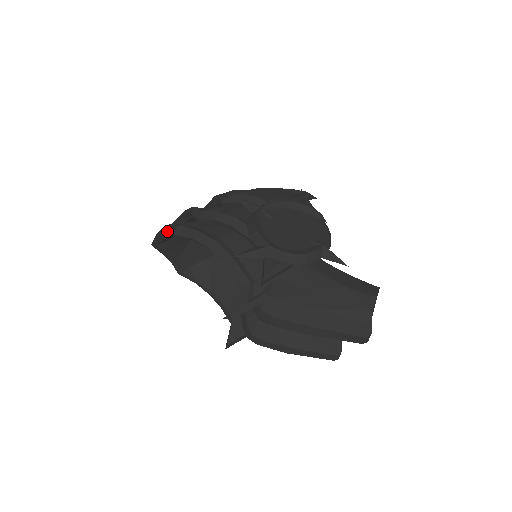
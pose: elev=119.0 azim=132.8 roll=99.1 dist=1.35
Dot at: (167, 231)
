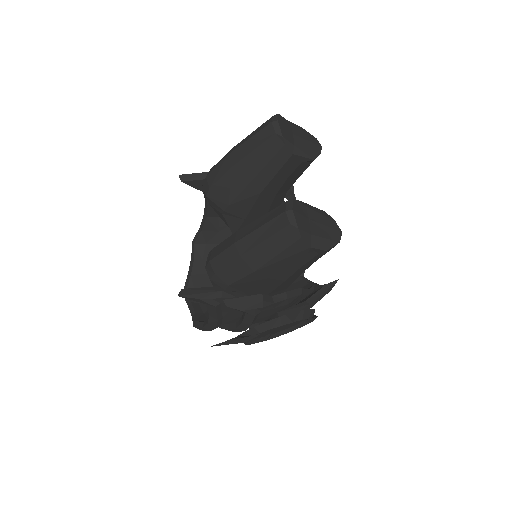
Dot at: (194, 257)
